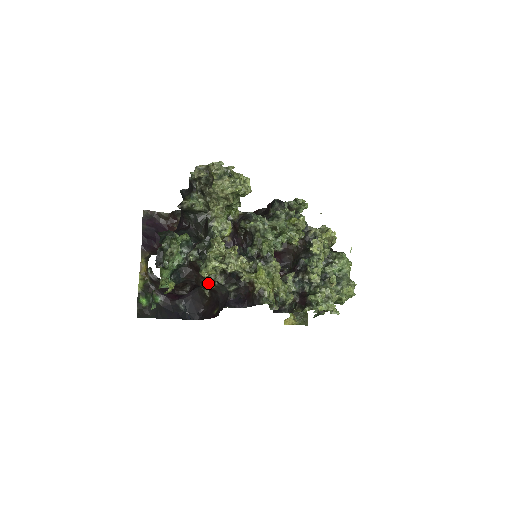
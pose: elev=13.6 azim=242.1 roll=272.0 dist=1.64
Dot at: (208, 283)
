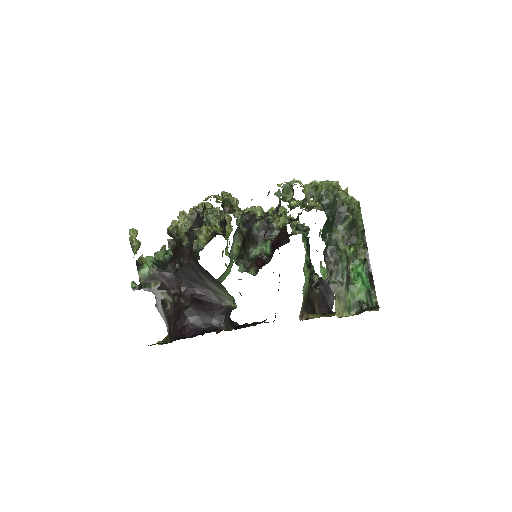
Dot at: (182, 246)
